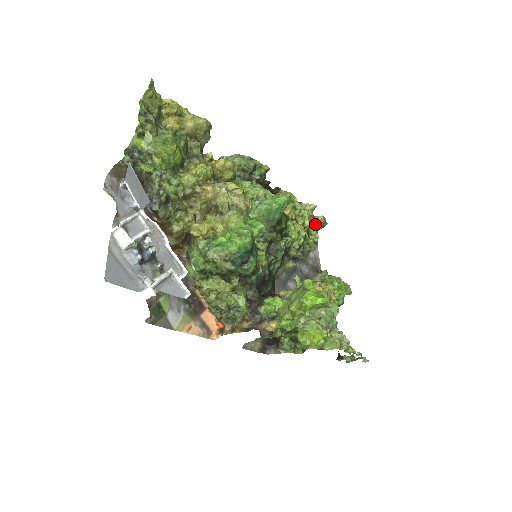
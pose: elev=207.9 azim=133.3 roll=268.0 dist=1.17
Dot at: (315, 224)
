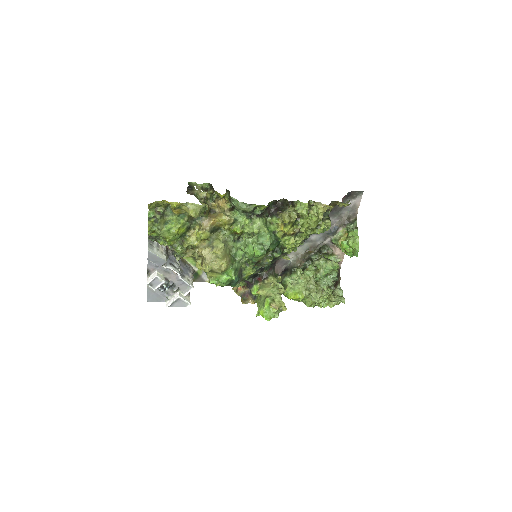
Dot at: occluded
